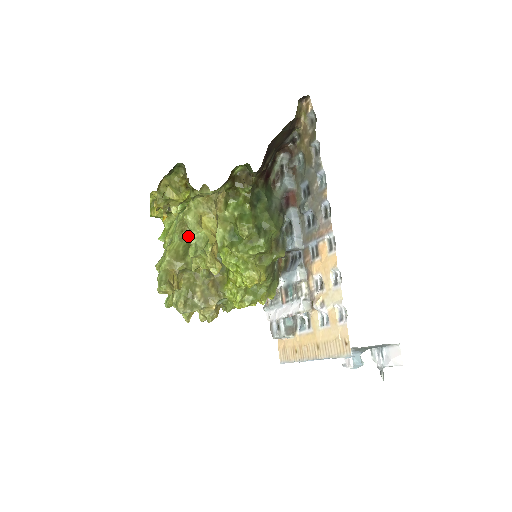
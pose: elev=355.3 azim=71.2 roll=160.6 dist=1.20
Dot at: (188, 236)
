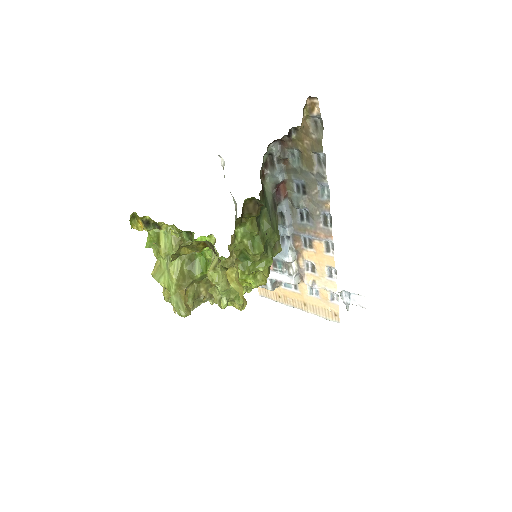
Dot at: occluded
